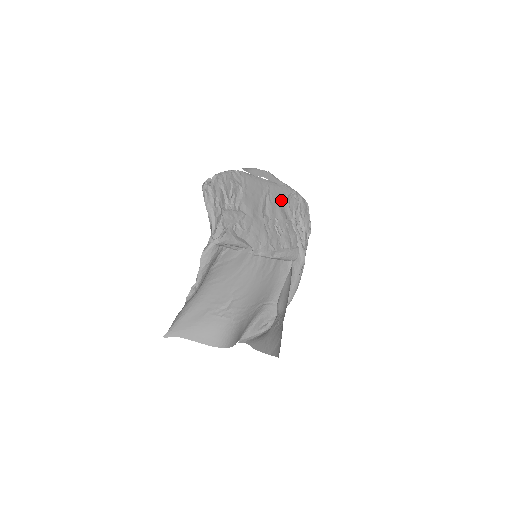
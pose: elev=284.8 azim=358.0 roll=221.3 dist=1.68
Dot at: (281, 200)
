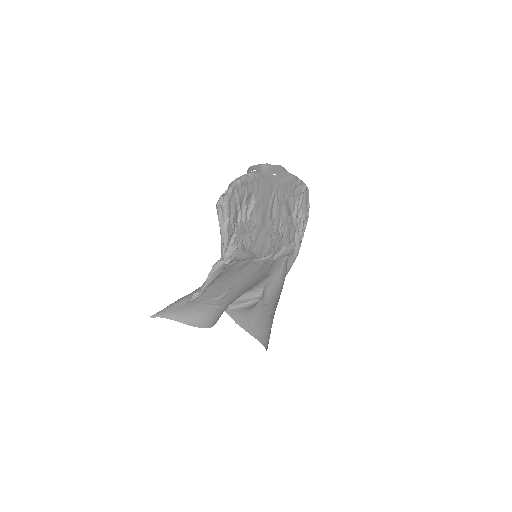
Dot at: (287, 195)
